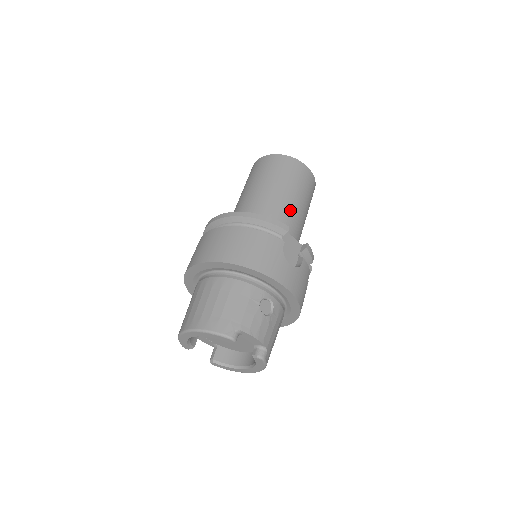
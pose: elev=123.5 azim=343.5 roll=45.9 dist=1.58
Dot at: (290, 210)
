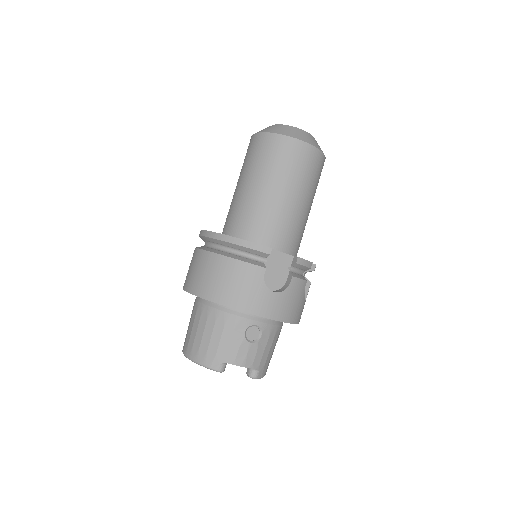
Dot at: (282, 211)
